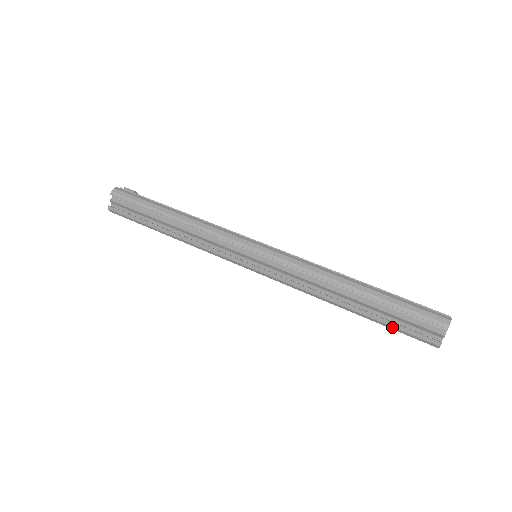
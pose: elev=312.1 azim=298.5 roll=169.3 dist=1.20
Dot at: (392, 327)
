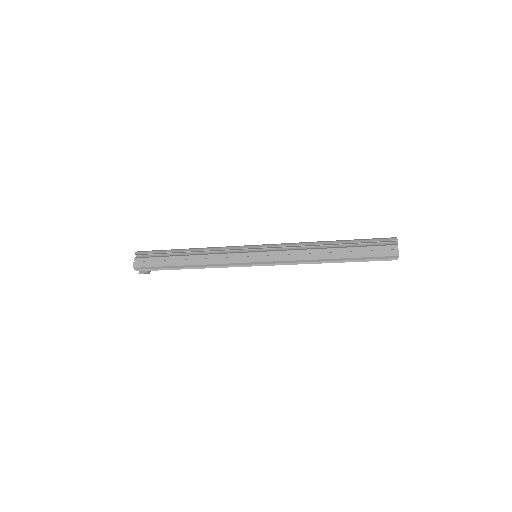
Dot at: (364, 255)
